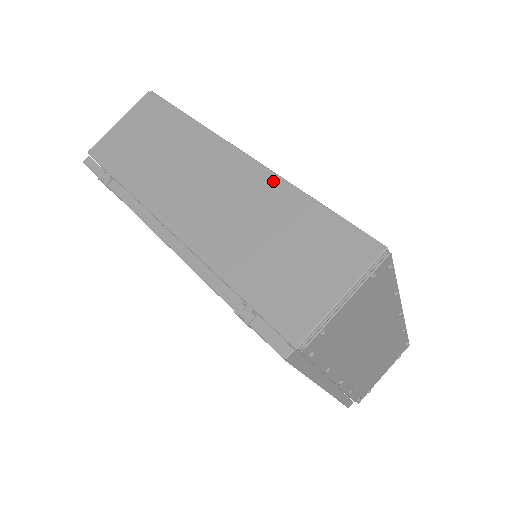
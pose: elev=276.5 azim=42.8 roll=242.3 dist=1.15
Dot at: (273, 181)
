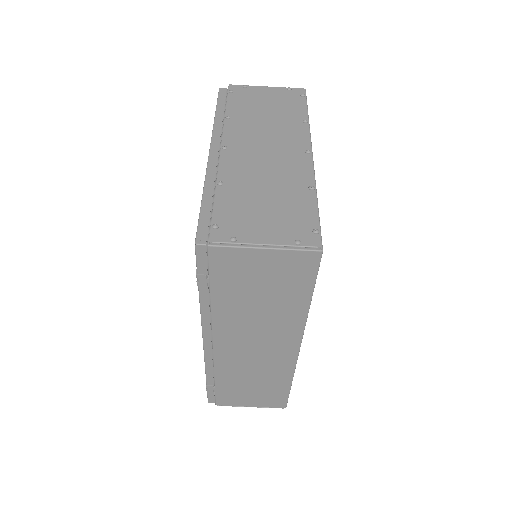
Dot at: (289, 369)
